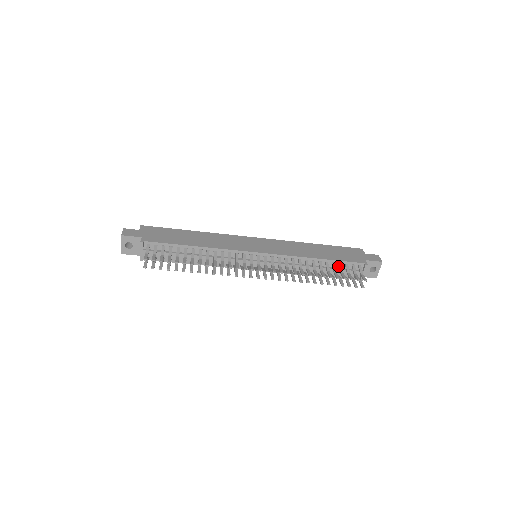
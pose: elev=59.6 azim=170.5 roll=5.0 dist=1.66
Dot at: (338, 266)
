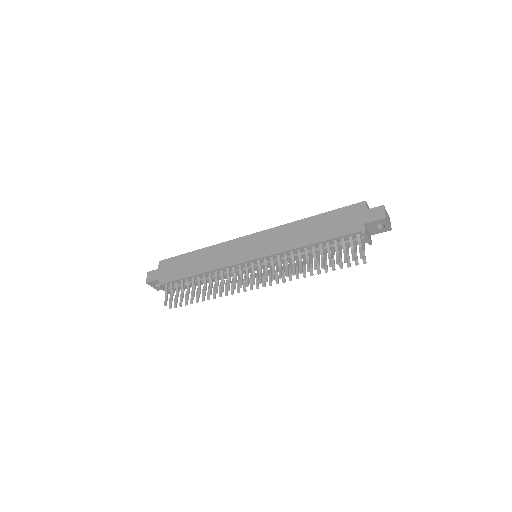
Dot at: (335, 242)
